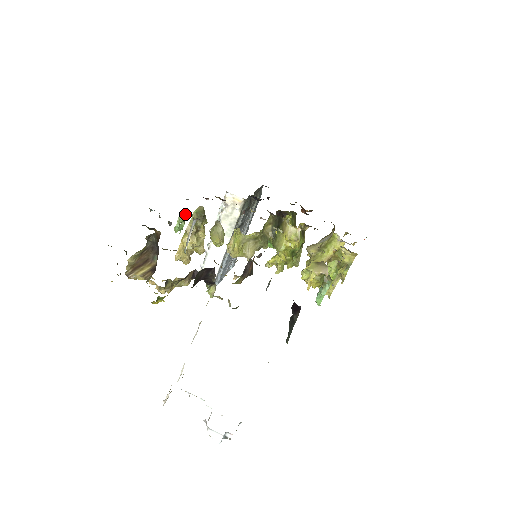
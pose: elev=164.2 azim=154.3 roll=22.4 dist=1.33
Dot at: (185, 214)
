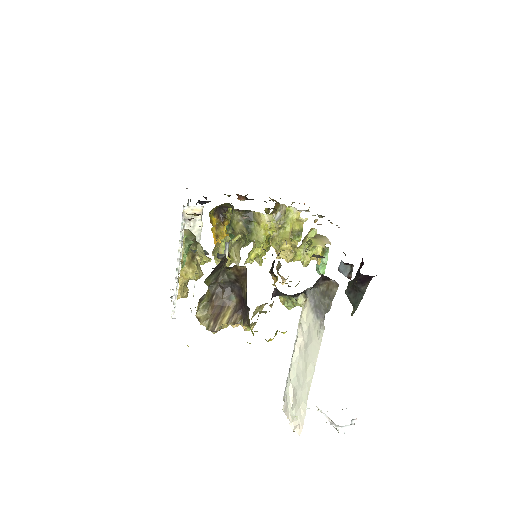
Dot at: (189, 243)
